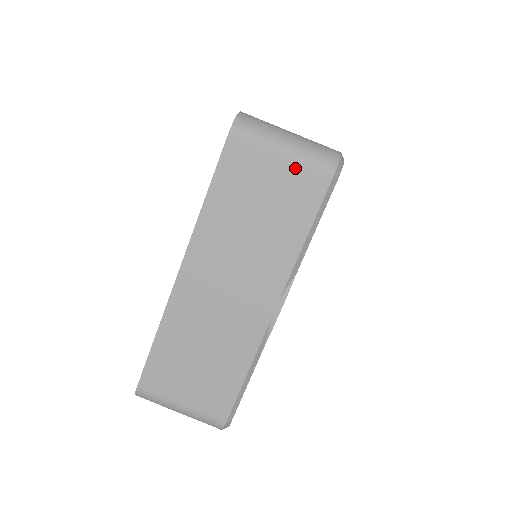
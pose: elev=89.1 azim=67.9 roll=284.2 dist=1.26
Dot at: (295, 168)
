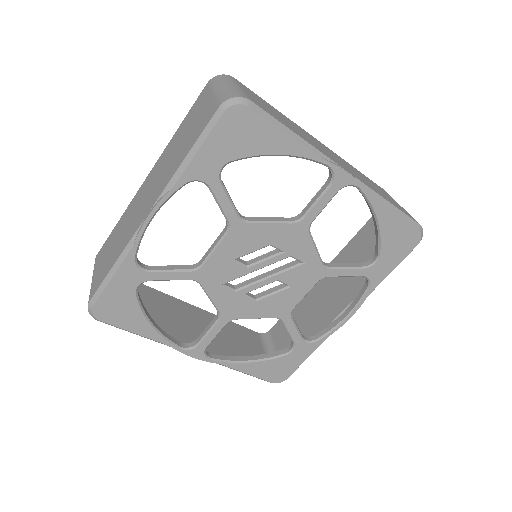
Dot at: (404, 210)
